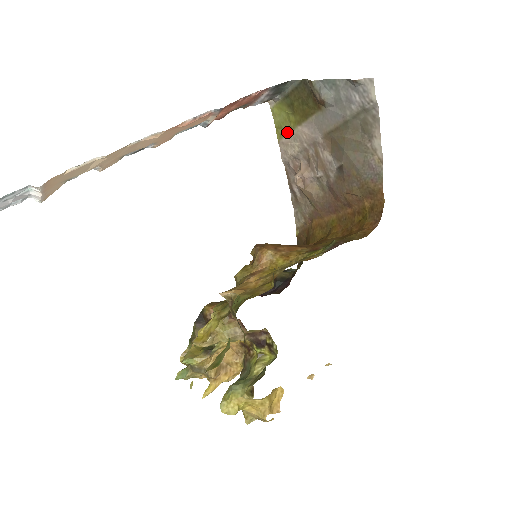
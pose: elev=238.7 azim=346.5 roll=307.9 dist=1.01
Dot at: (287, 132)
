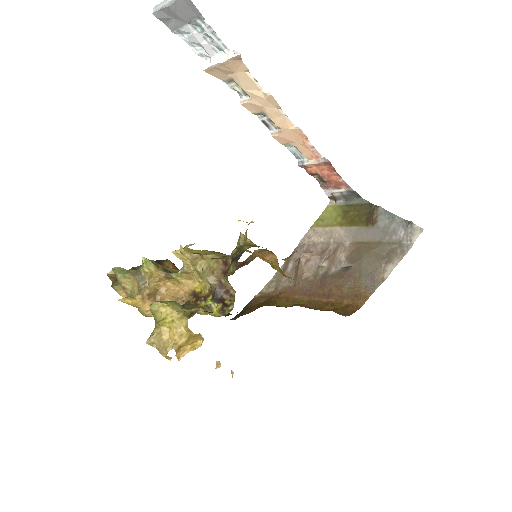
Dot at: (325, 225)
